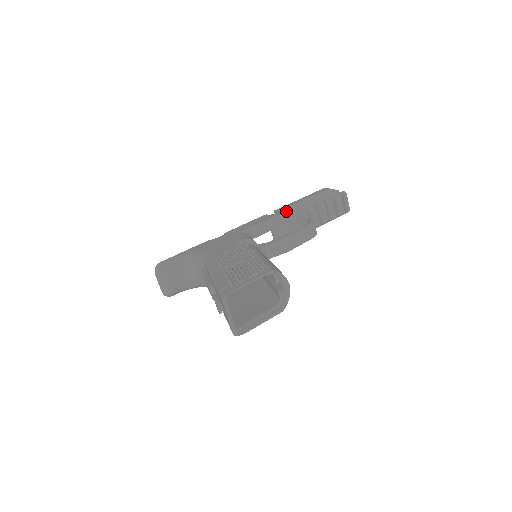
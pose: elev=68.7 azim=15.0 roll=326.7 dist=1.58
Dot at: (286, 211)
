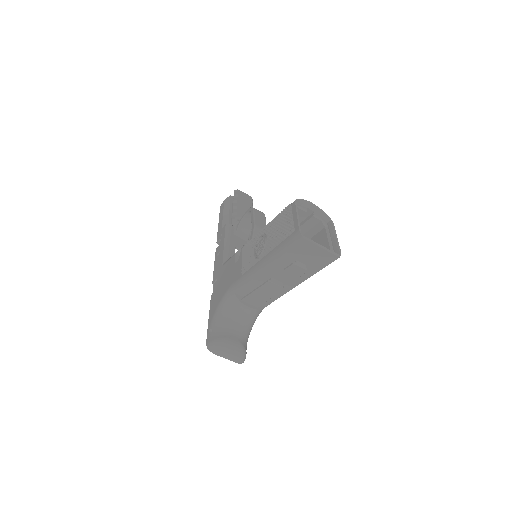
Dot at: (225, 229)
